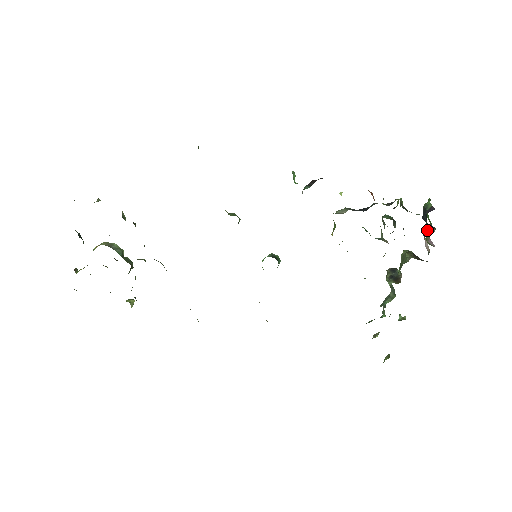
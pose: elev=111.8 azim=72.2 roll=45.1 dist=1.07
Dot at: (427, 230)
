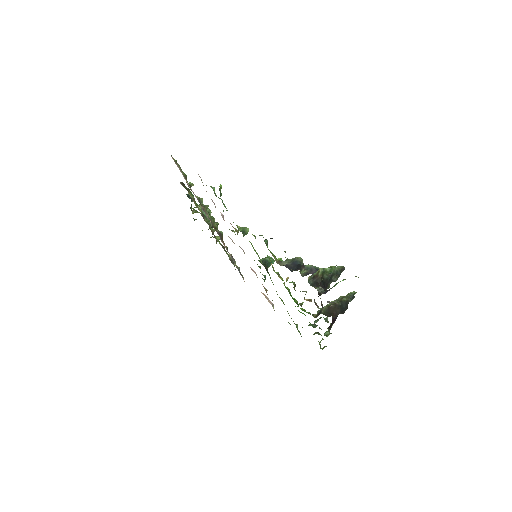
Dot at: occluded
